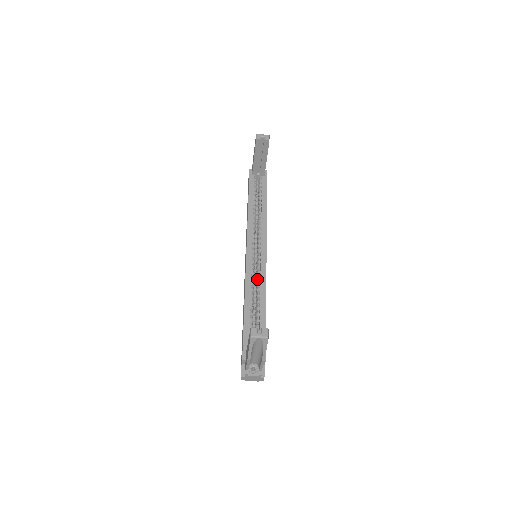
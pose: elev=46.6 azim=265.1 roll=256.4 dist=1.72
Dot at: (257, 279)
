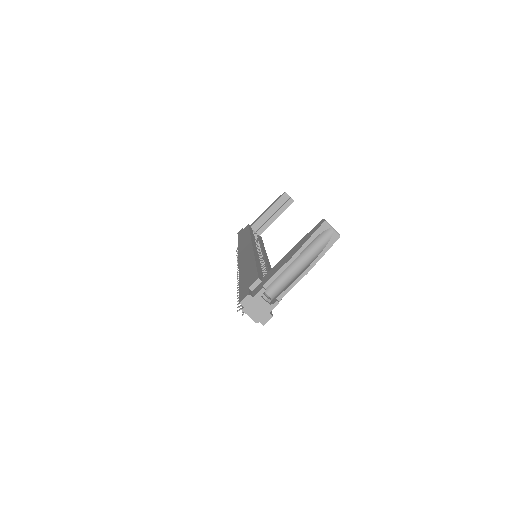
Dot at: (262, 262)
